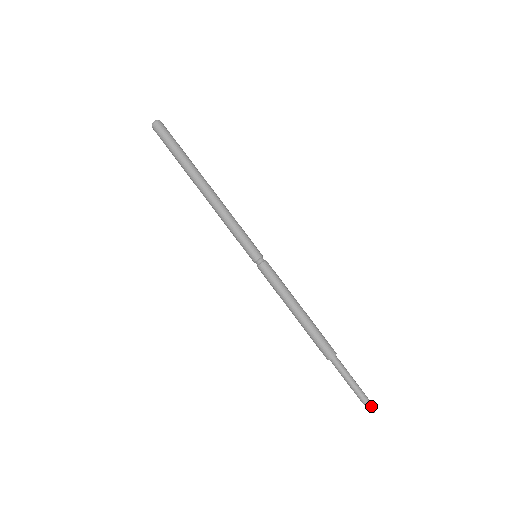
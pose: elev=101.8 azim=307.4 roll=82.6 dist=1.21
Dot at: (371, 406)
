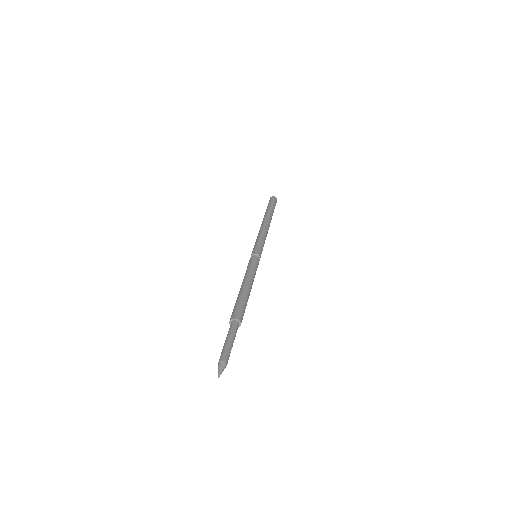
Dot at: (222, 369)
